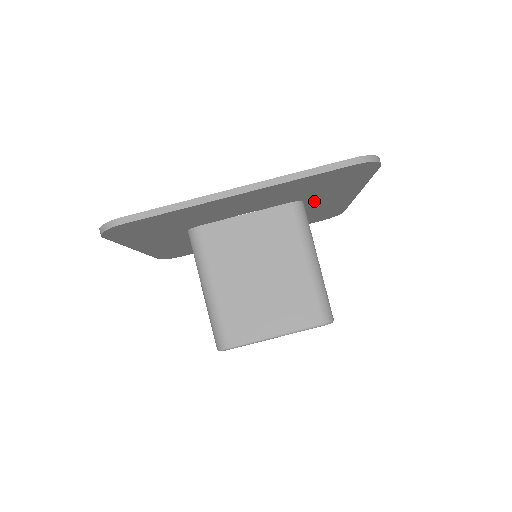
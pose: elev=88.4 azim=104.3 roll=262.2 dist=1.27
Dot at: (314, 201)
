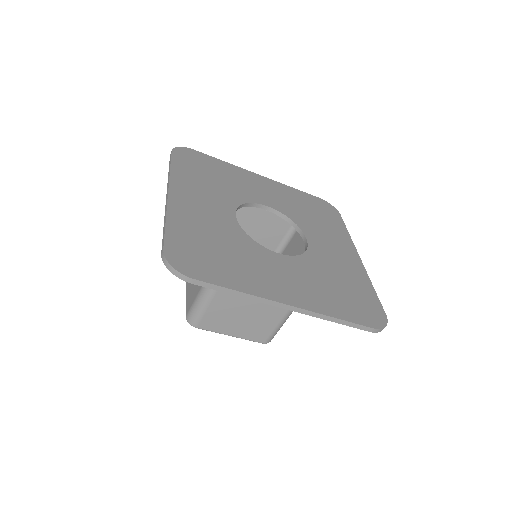
Dot at: occluded
